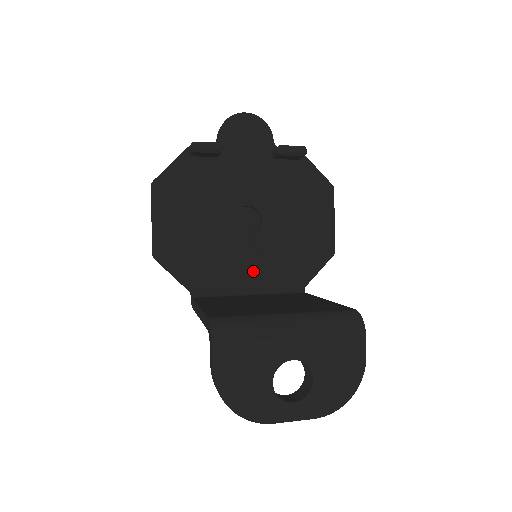
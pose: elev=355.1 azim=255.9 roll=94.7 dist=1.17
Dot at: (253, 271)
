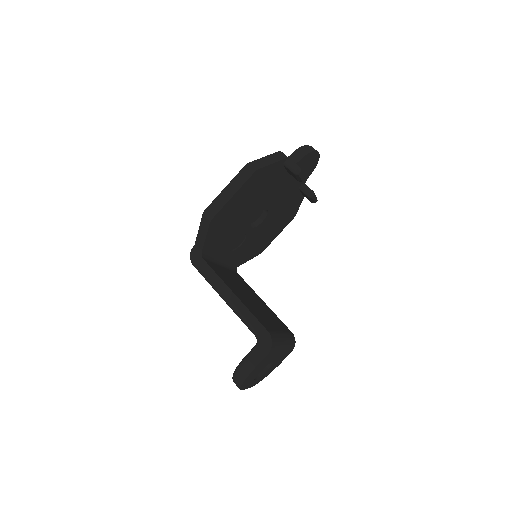
Dot at: (232, 249)
